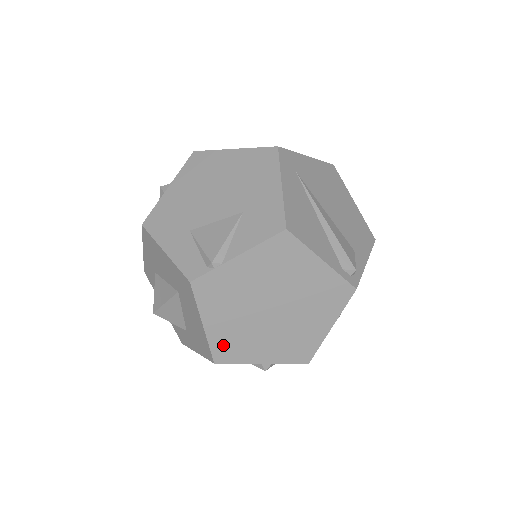
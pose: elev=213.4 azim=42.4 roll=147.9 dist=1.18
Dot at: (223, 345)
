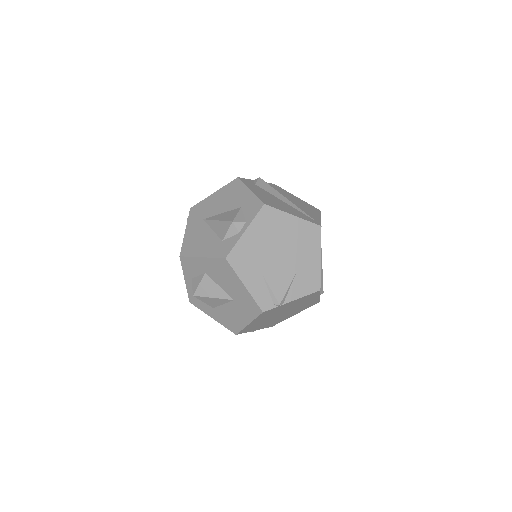
Dot at: (248, 328)
